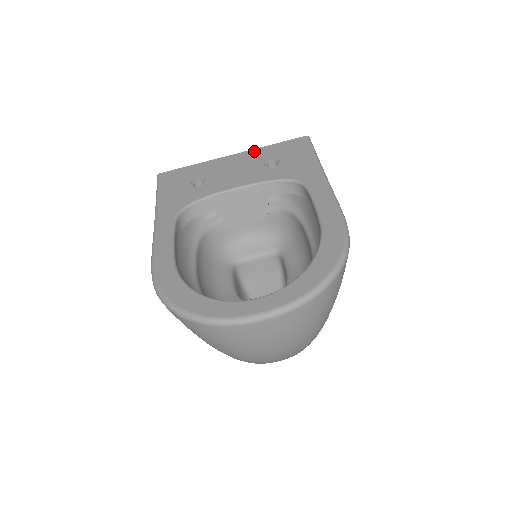
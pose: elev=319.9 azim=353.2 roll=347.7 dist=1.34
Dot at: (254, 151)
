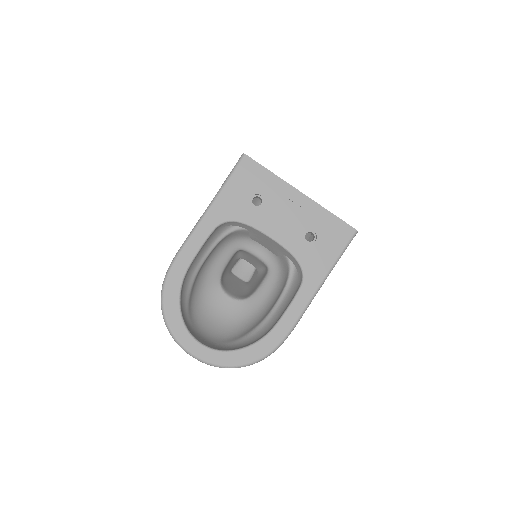
Dot at: (315, 207)
